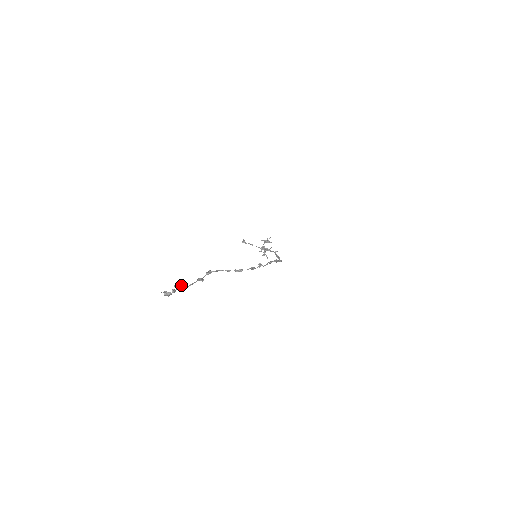
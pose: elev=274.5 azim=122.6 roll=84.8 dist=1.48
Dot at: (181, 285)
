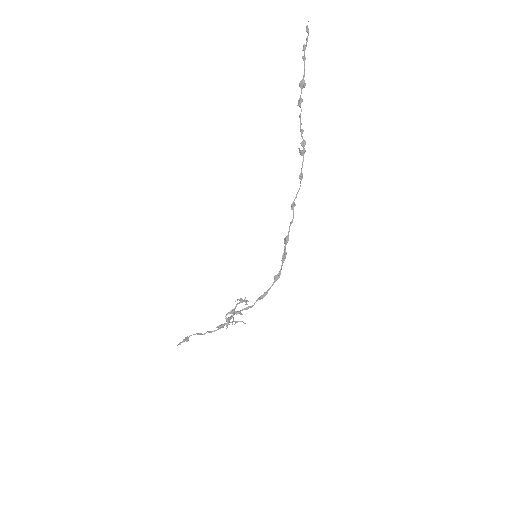
Dot at: (304, 53)
